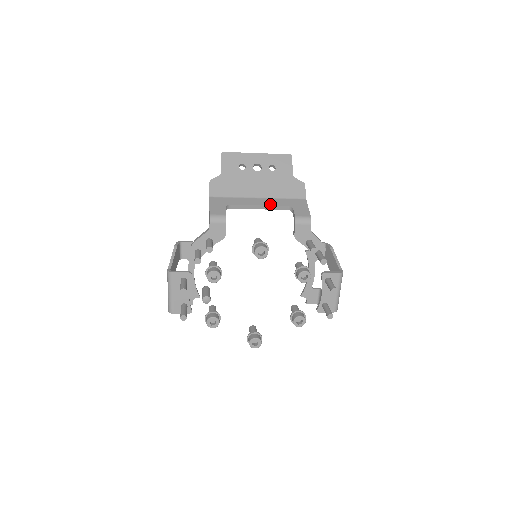
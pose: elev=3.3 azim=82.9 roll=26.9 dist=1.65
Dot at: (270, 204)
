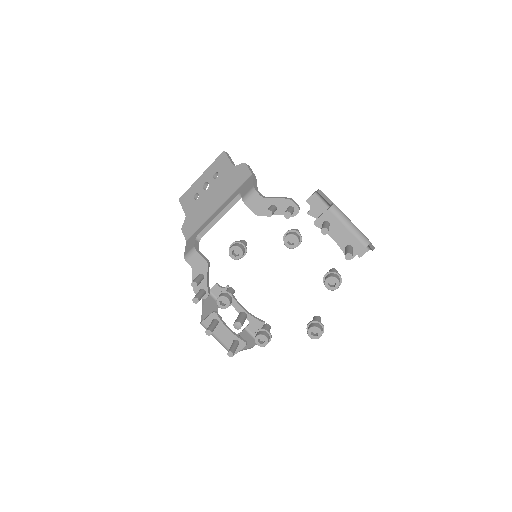
Dot at: (225, 206)
